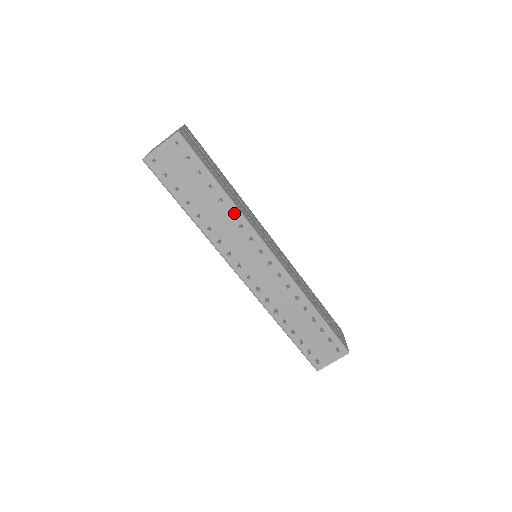
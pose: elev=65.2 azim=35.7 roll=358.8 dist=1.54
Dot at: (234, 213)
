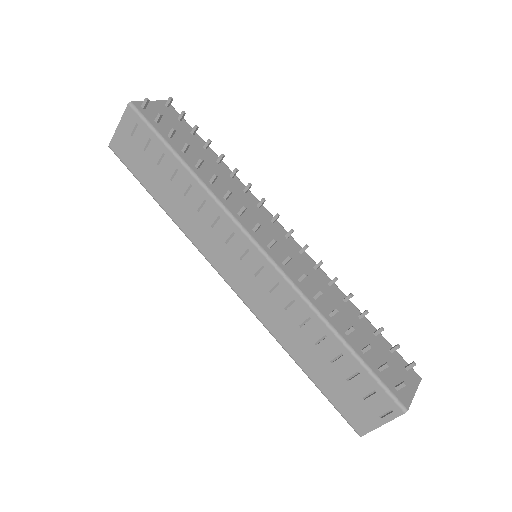
Dot at: (234, 178)
